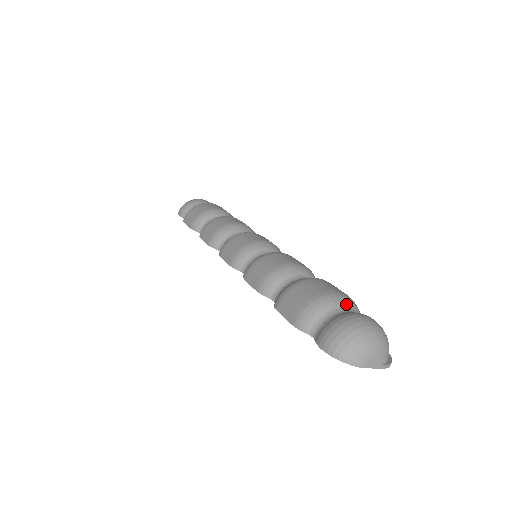
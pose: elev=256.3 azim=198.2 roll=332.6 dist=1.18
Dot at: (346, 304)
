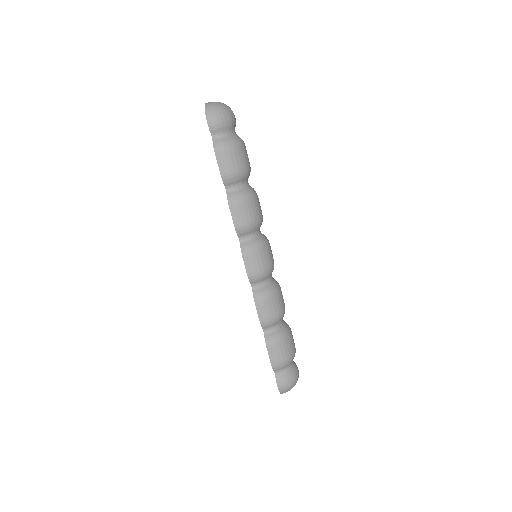
Dot at: occluded
